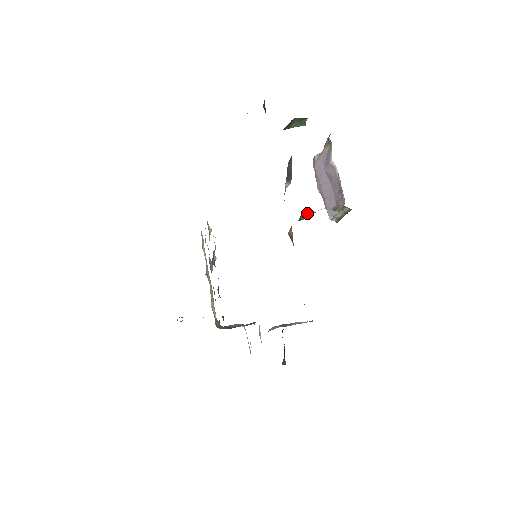
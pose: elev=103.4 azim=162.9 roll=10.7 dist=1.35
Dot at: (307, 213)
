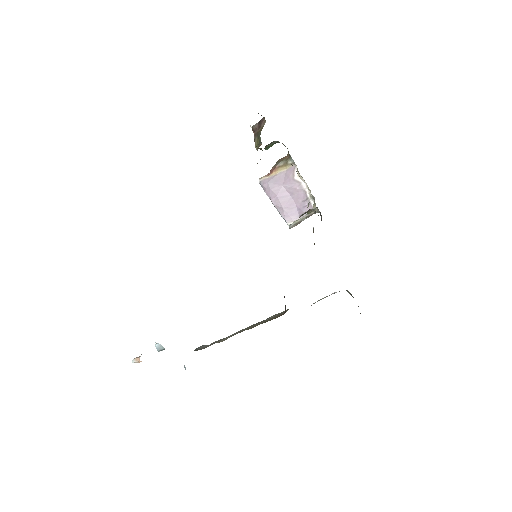
Dot at: occluded
